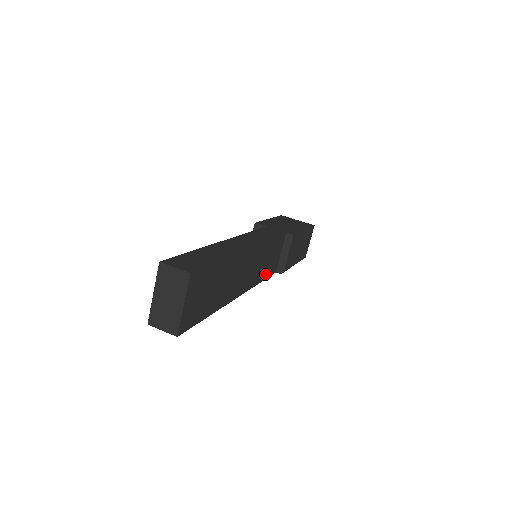
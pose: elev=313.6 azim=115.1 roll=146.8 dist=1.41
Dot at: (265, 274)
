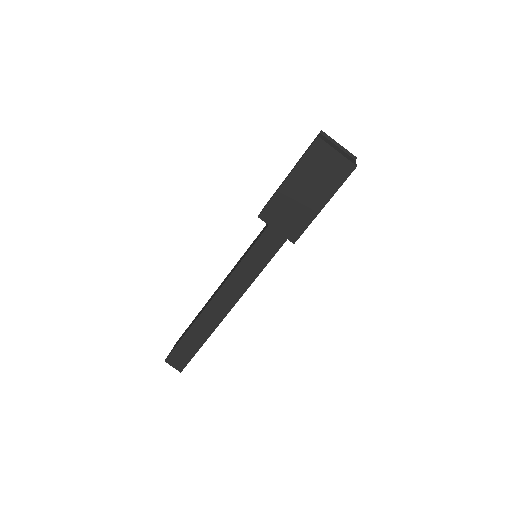
Dot at: occluded
